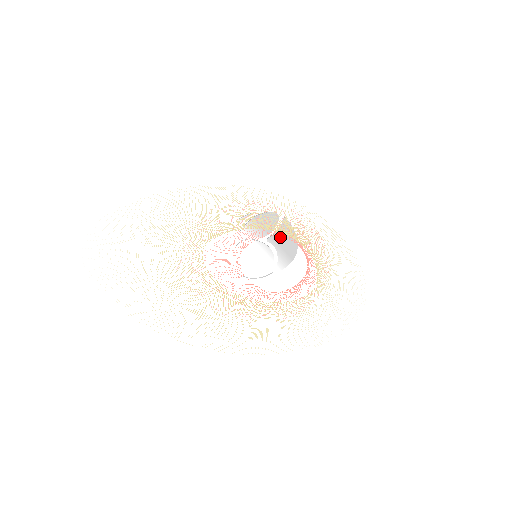
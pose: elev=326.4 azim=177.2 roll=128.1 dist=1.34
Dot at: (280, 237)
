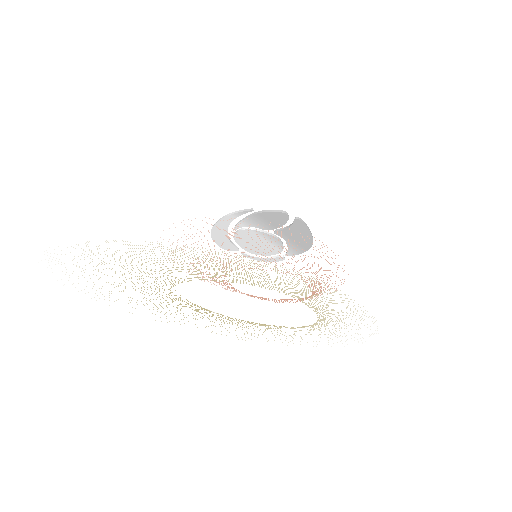
Dot at: (291, 232)
